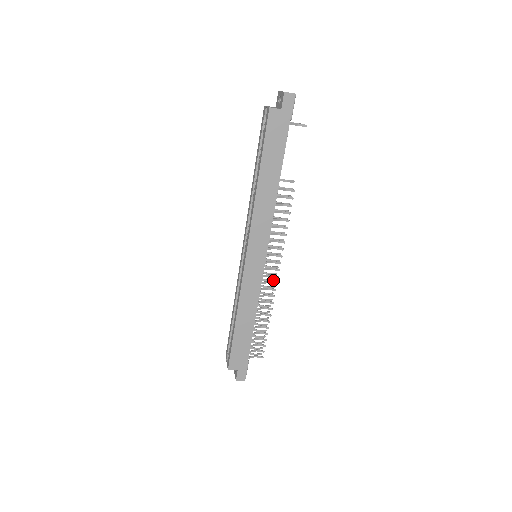
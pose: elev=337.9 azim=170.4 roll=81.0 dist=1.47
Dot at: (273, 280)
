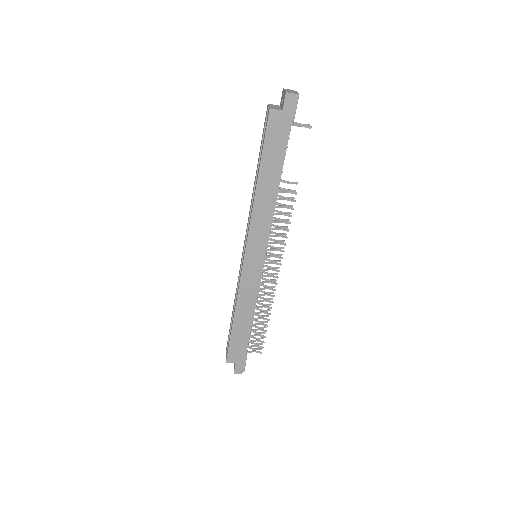
Dot at: (274, 280)
